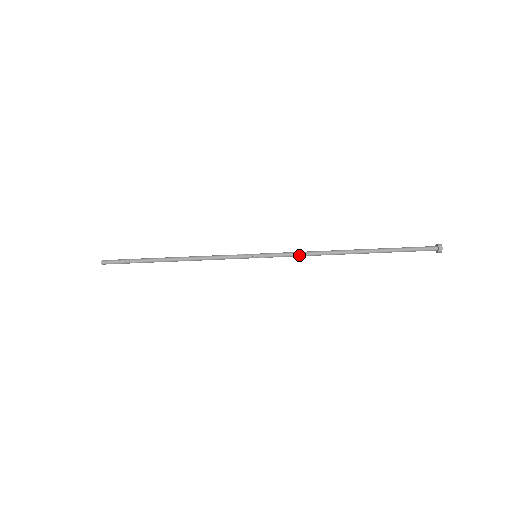
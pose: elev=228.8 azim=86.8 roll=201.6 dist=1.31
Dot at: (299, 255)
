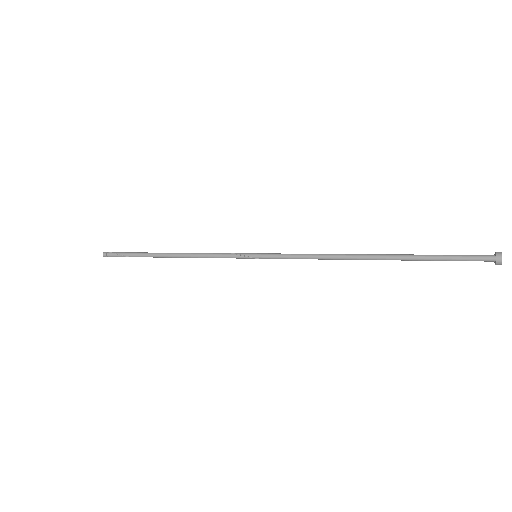
Dot at: occluded
